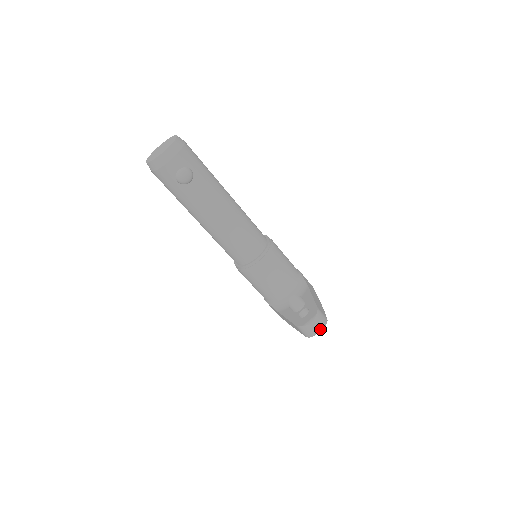
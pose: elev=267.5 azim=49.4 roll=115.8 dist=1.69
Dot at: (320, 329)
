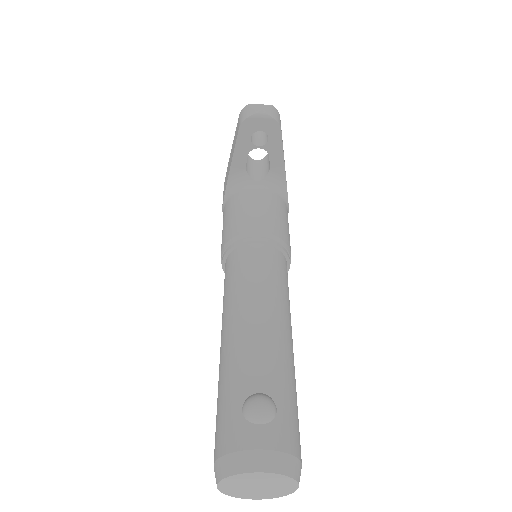
Dot at: occluded
